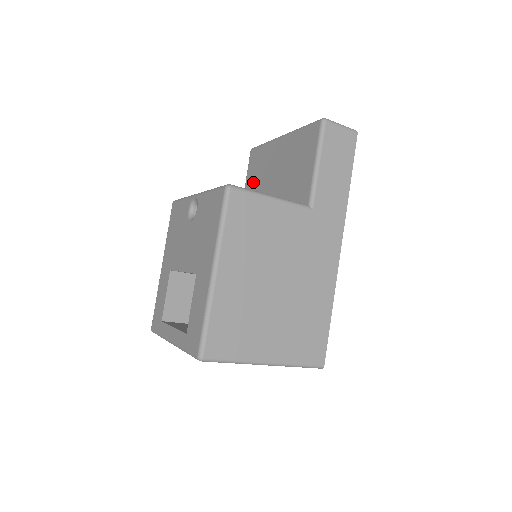
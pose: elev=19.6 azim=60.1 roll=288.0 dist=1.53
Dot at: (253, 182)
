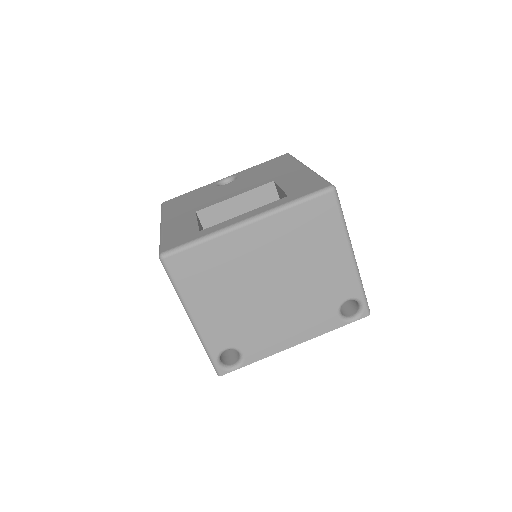
Dot at: occluded
